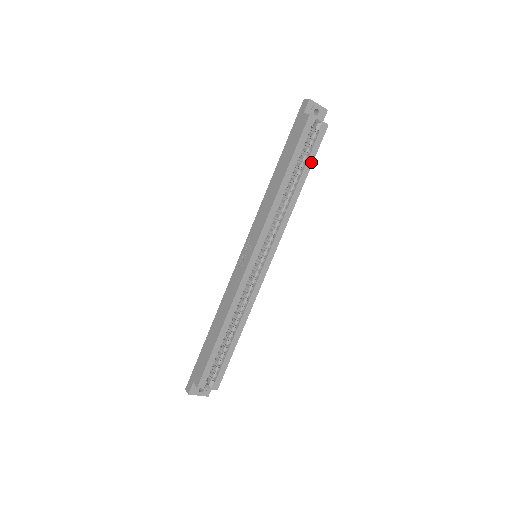
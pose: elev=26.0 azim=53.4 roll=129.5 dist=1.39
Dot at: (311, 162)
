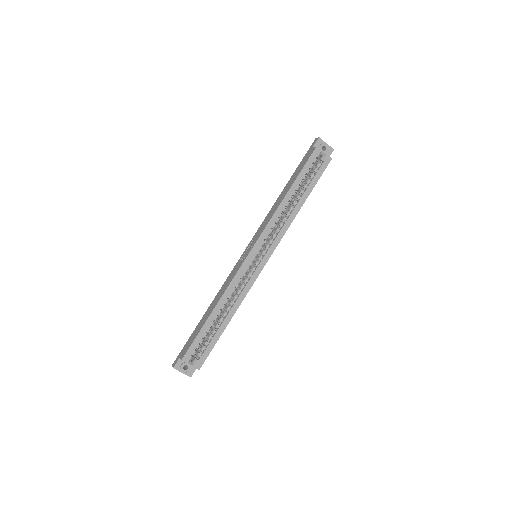
Dot at: (313, 185)
